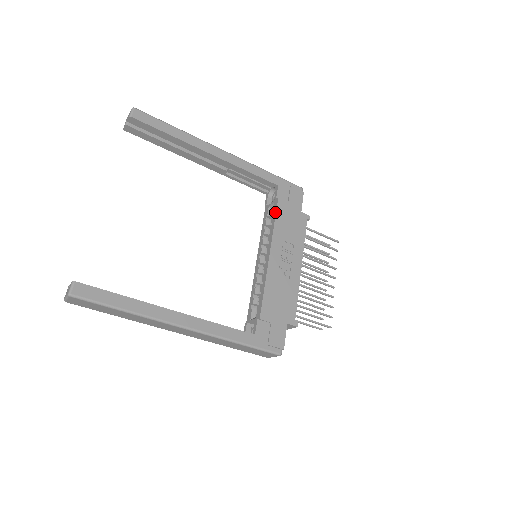
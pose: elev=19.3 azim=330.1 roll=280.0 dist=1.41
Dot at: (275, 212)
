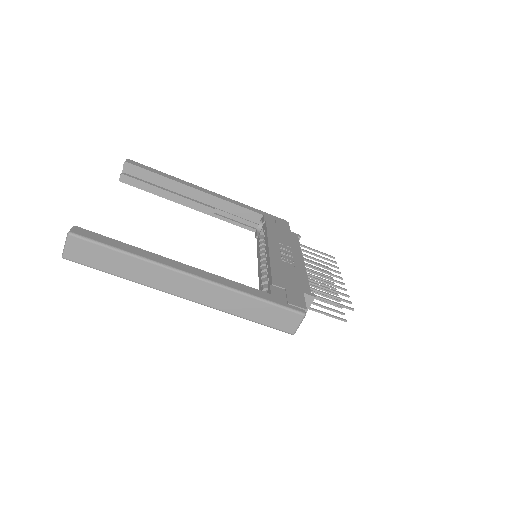
Dot at: (266, 227)
